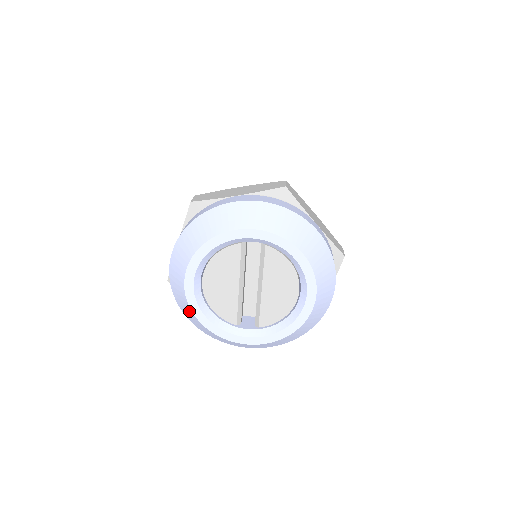
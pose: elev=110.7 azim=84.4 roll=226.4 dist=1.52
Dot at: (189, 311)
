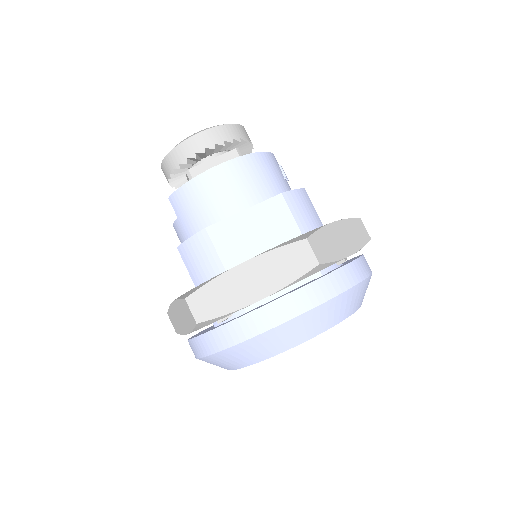
Dot at: occluded
